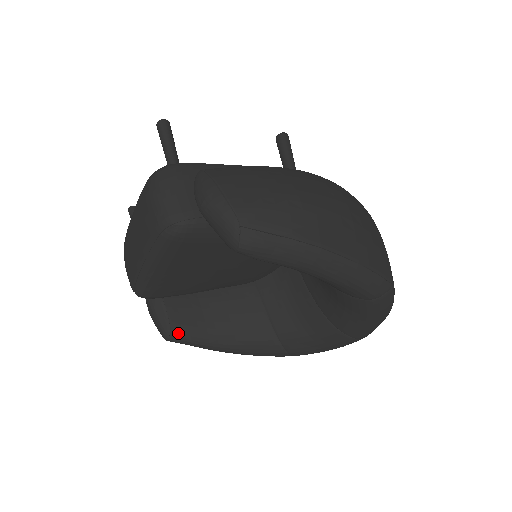
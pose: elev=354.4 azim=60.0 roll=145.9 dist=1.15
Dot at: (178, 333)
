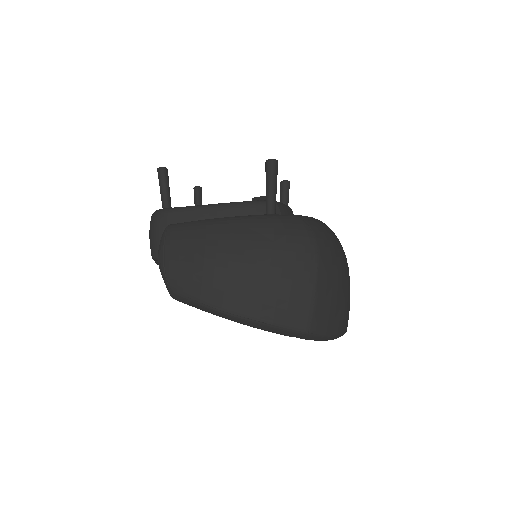
Dot at: occluded
